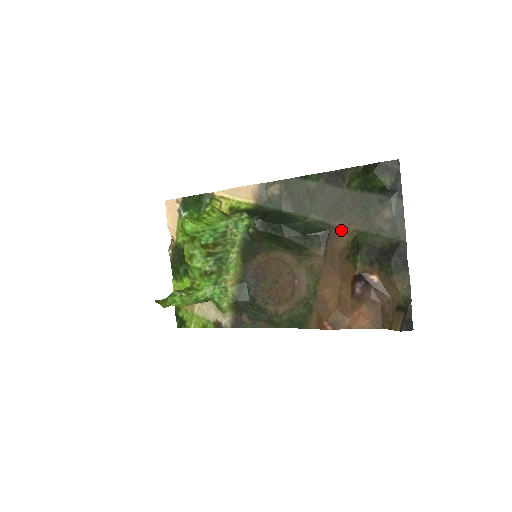
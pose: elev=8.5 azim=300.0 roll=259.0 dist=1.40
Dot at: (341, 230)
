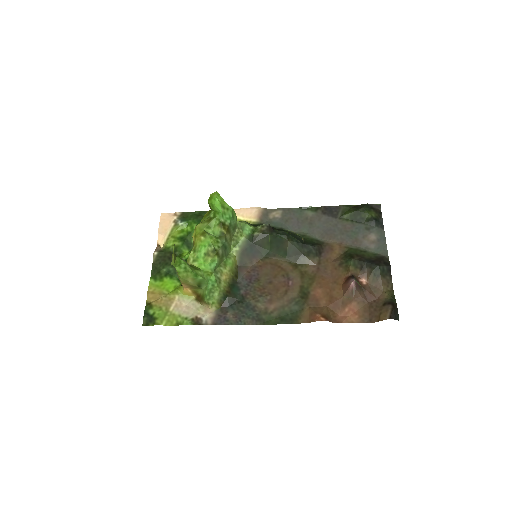
Dot at: (334, 246)
